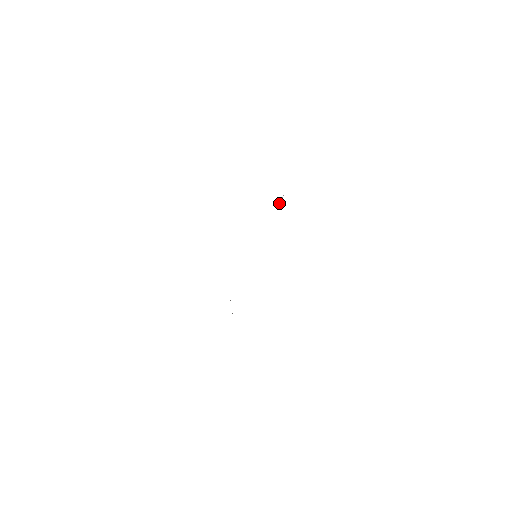
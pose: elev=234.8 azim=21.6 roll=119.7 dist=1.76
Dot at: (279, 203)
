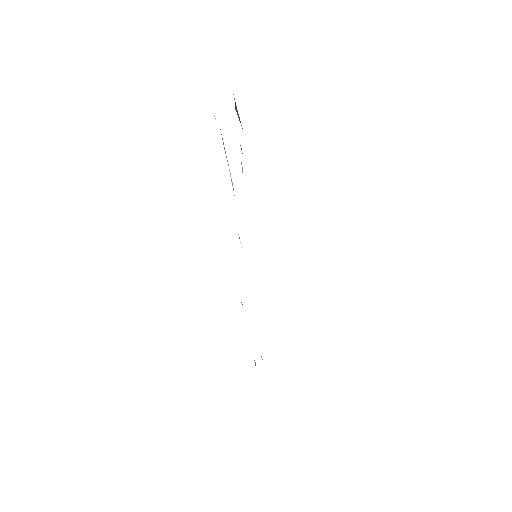
Dot at: (242, 172)
